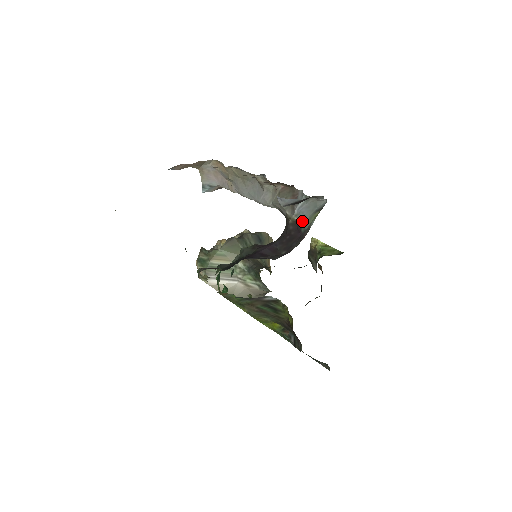
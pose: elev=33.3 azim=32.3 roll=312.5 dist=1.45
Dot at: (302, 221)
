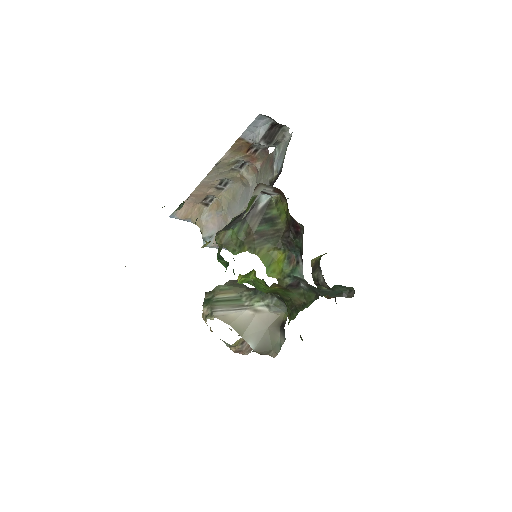
Dot at: (280, 166)
